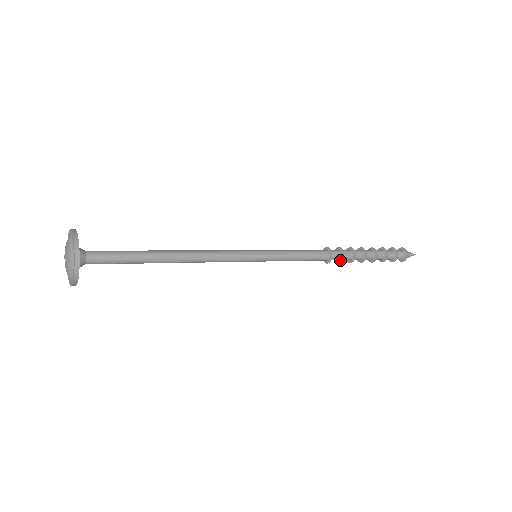
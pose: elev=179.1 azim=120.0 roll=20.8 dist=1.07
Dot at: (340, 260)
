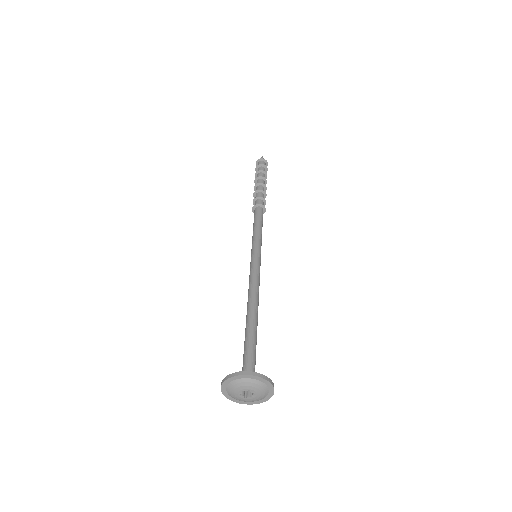
Dot at: occluded
